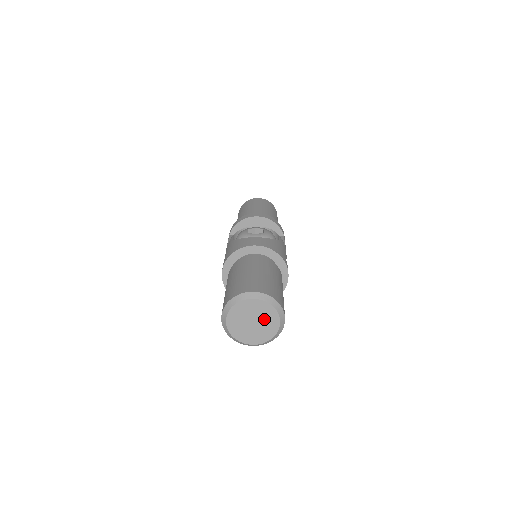
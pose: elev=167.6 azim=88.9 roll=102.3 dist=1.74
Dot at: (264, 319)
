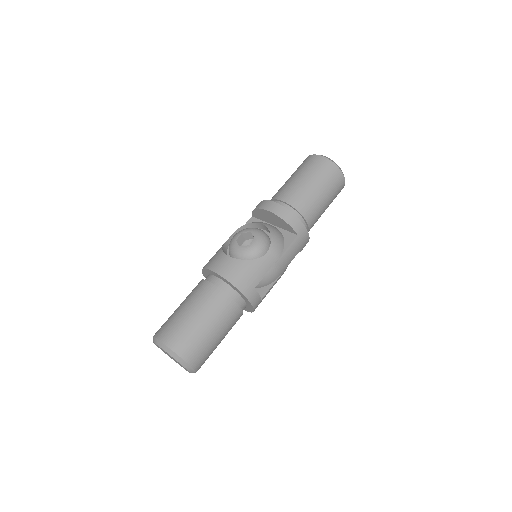
Dot at: (176, 361)
